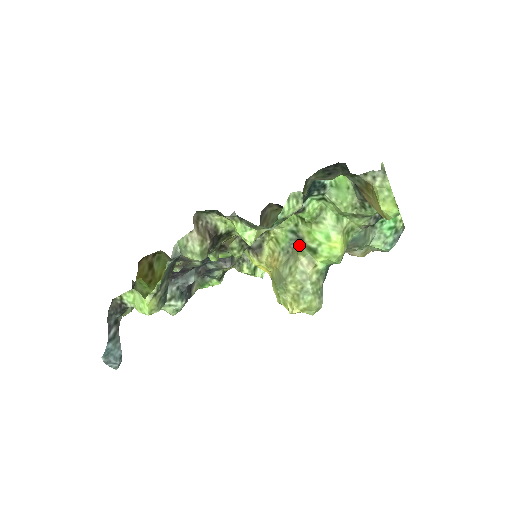
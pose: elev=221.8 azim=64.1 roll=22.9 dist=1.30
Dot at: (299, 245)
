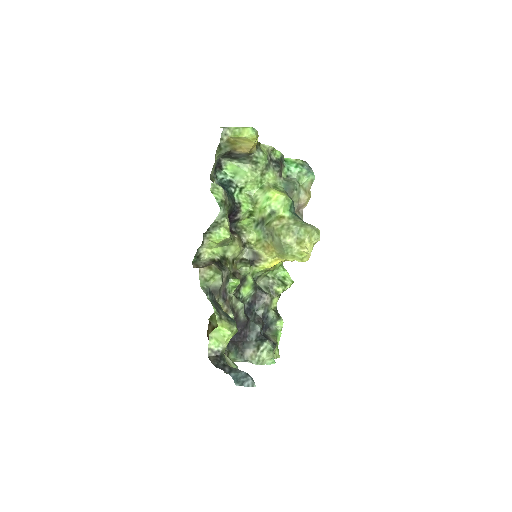
Dot at: (266, 223)
